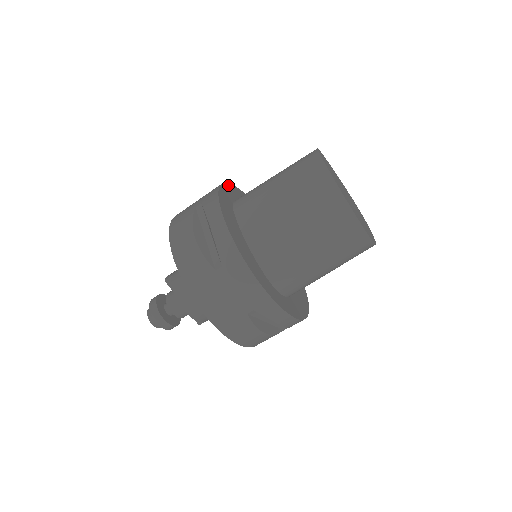
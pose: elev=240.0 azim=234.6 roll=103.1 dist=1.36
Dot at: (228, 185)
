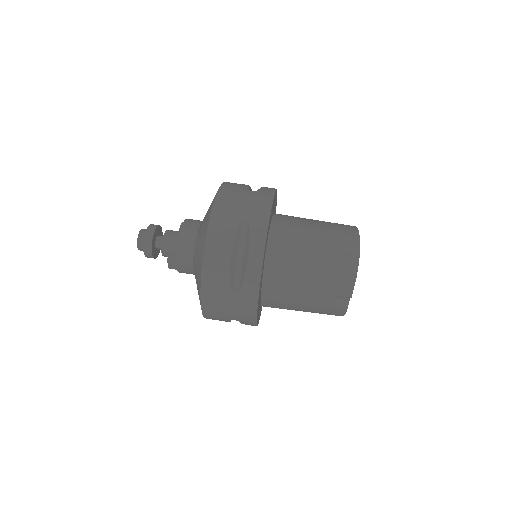
Dot at: occluded
